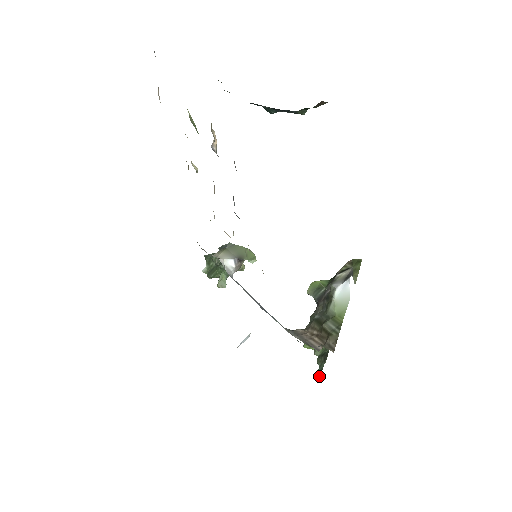
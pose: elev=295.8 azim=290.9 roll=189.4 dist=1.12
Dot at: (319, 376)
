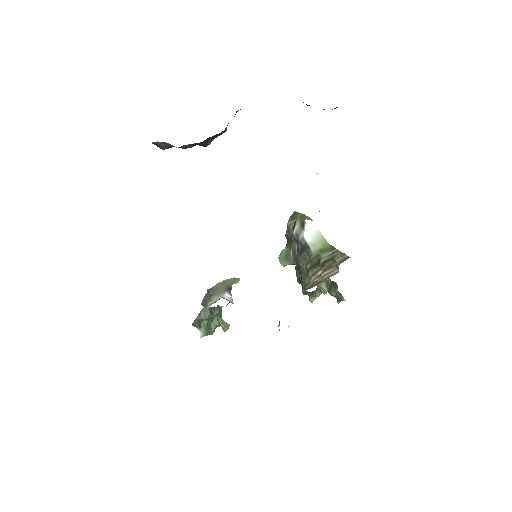
Dot at: (343, 298)
